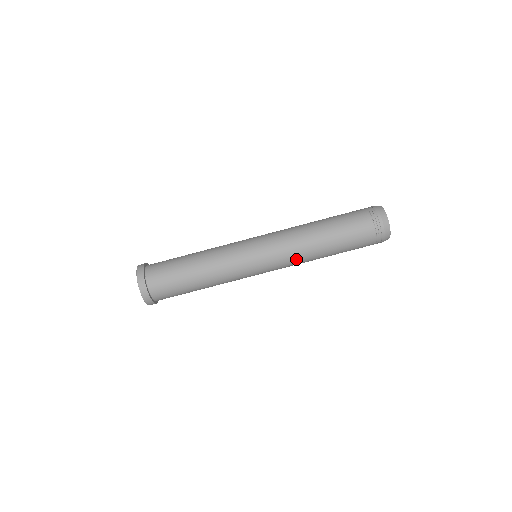
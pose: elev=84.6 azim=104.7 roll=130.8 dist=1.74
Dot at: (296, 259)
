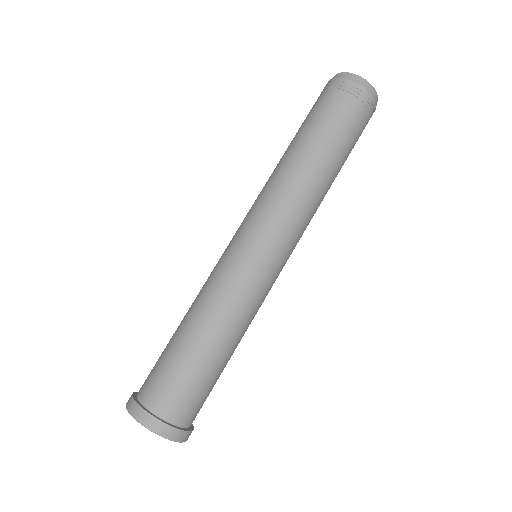
Dot at: (295, 204)
